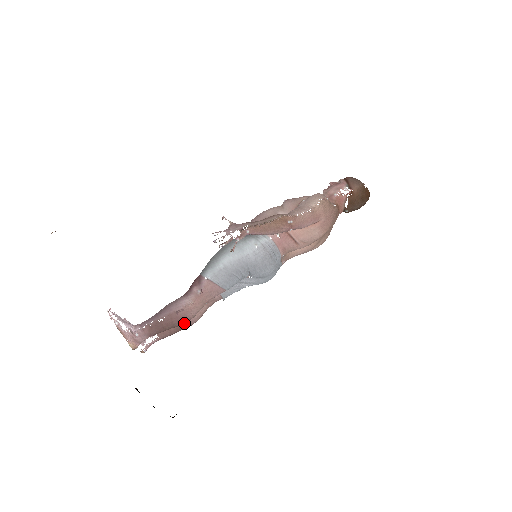
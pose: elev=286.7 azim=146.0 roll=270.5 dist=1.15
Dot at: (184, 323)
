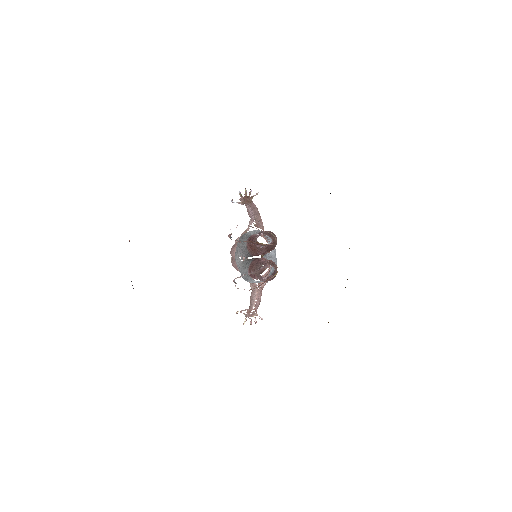
Dot at: occluded
